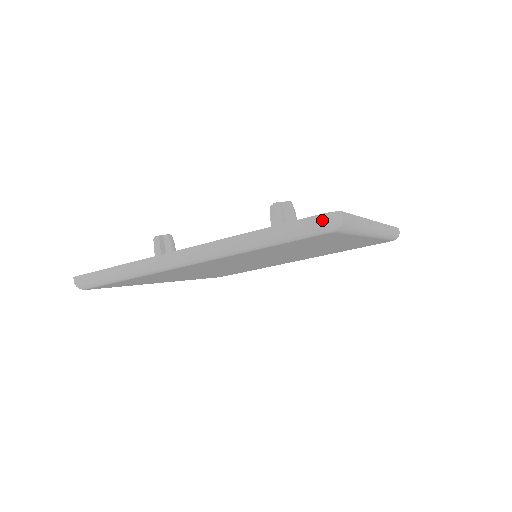
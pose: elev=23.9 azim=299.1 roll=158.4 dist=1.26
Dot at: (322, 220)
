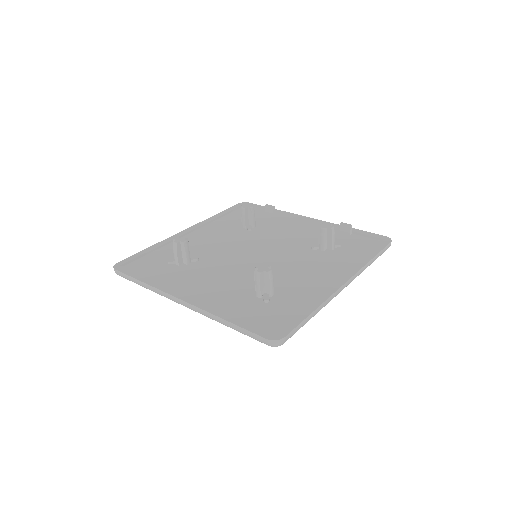
Dot at: (268, 343)
